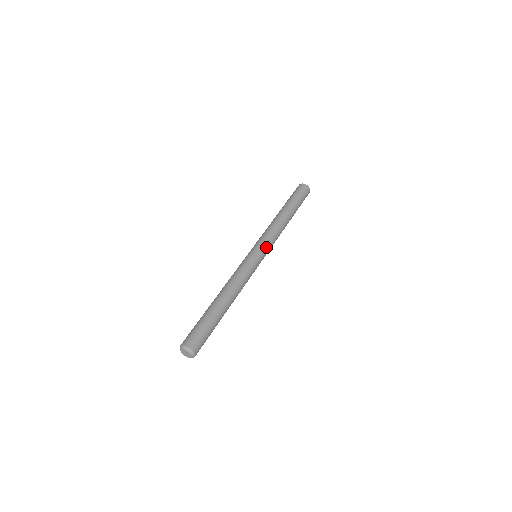
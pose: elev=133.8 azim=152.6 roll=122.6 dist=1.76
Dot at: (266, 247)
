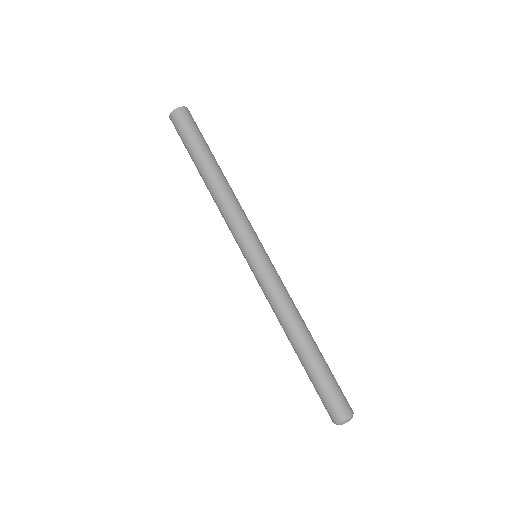
Dot at: (253, 238)
